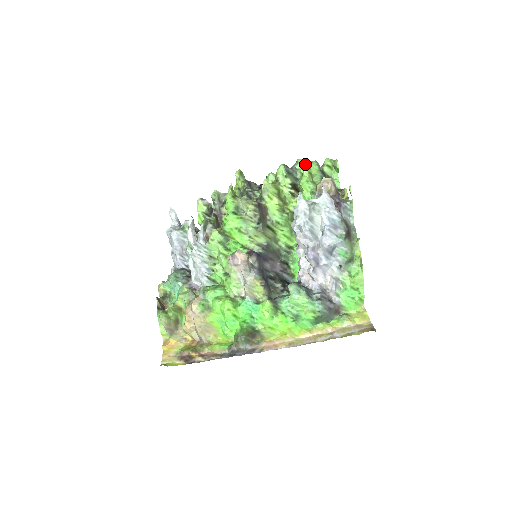
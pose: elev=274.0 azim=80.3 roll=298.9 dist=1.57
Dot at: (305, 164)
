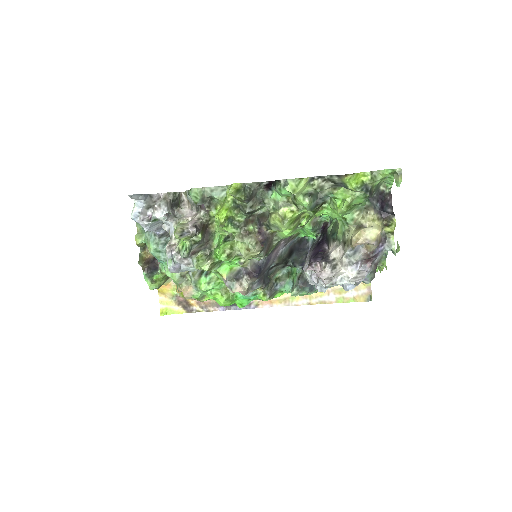
Dot at: (344, 204)
